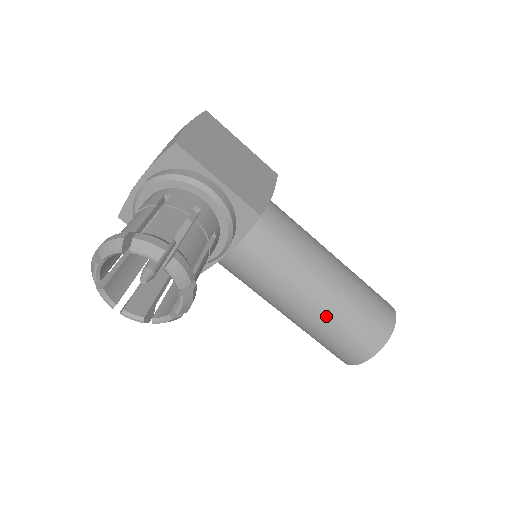
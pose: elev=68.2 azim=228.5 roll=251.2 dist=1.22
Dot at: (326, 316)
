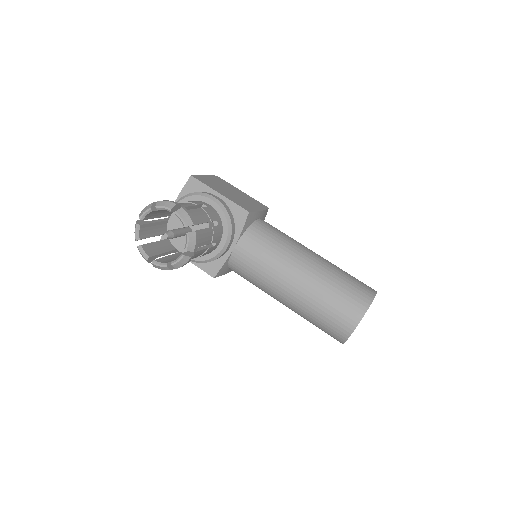
Dot at: (313, 288)
